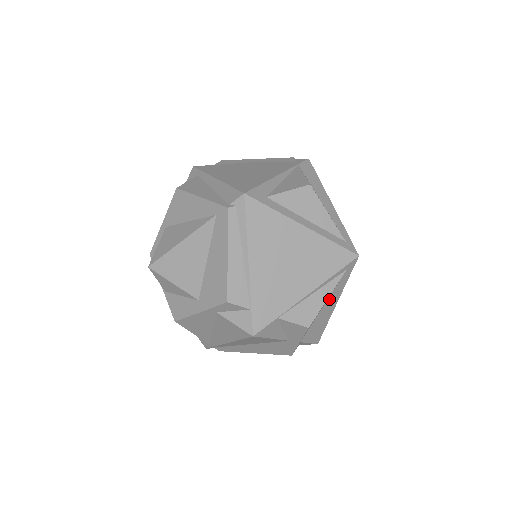
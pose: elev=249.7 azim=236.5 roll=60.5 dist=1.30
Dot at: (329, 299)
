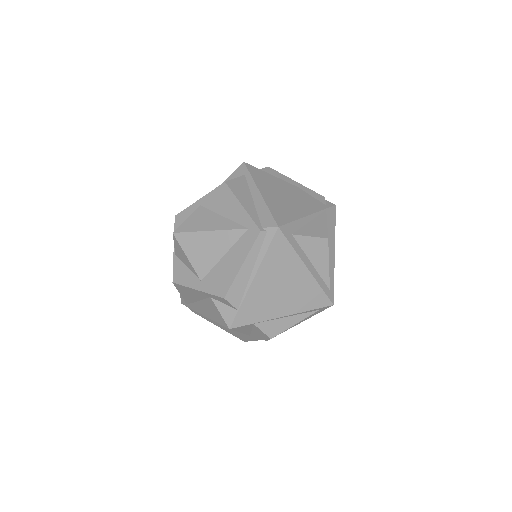
Dot at: occluded
